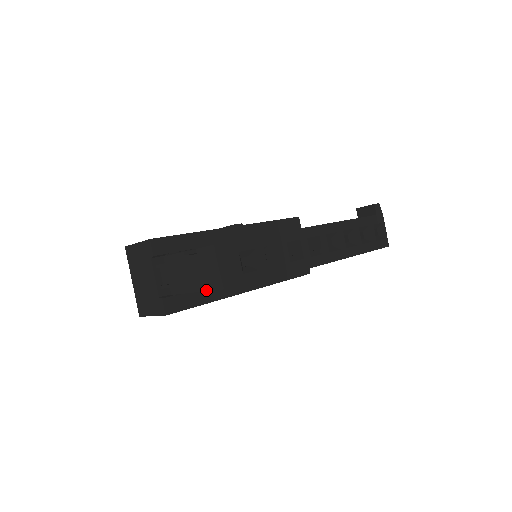
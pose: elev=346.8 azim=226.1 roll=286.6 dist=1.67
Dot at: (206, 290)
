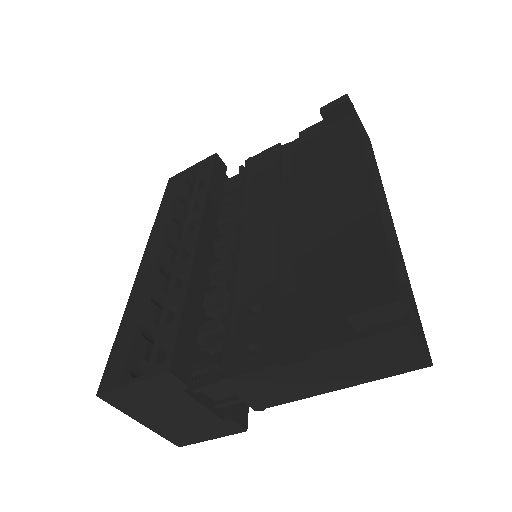
Dot at: (346, 387)
